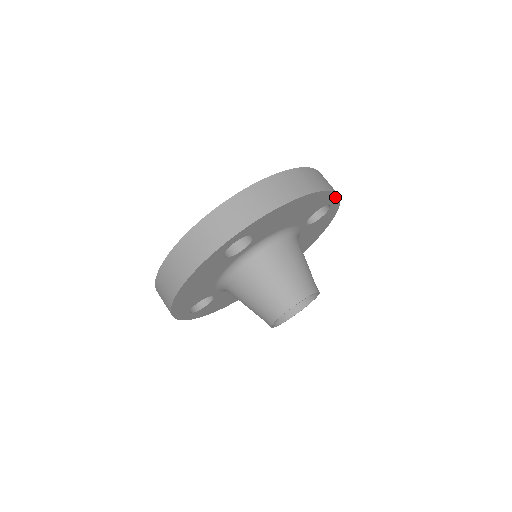
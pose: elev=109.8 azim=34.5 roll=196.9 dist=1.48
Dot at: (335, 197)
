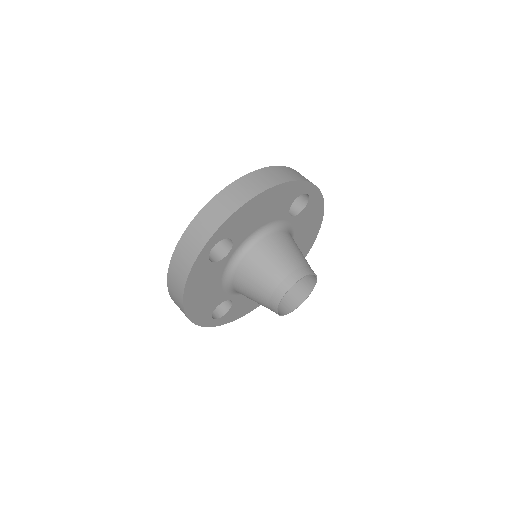
Dot at: (306, 185)
